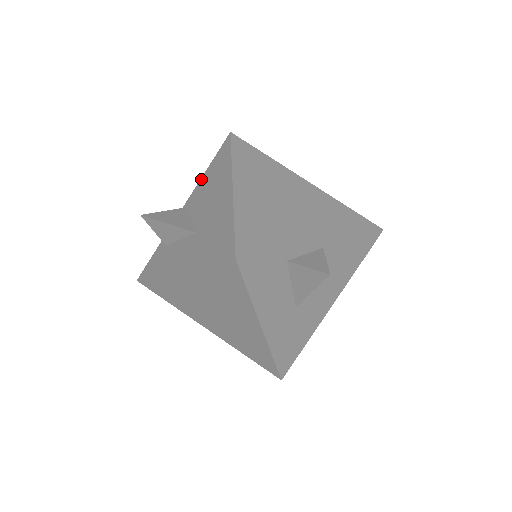
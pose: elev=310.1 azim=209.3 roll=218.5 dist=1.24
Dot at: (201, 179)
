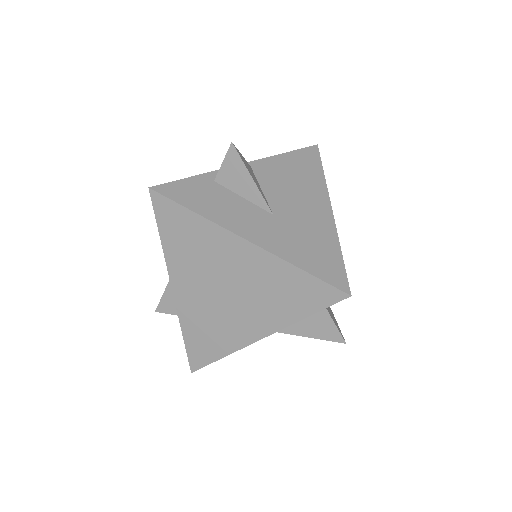
Dot at: occluded
